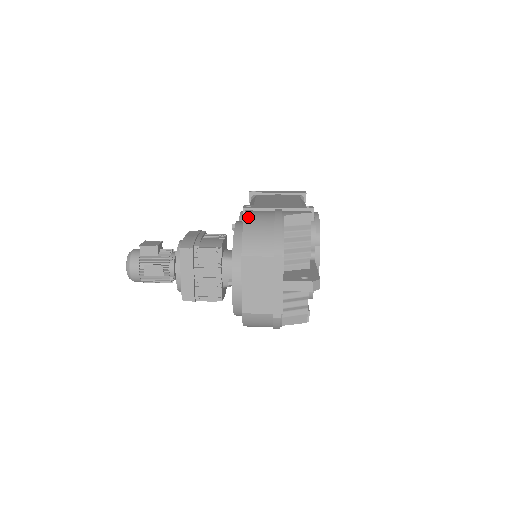
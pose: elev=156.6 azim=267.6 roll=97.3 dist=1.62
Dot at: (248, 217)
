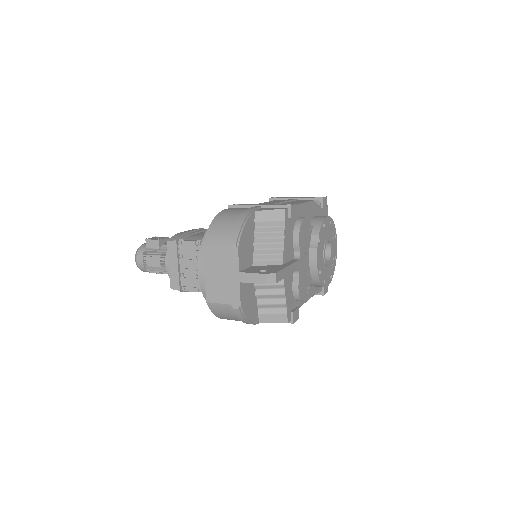
Dot at: (222, 212)
